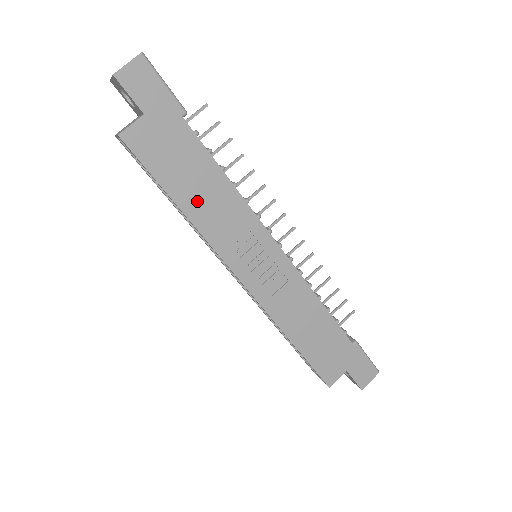
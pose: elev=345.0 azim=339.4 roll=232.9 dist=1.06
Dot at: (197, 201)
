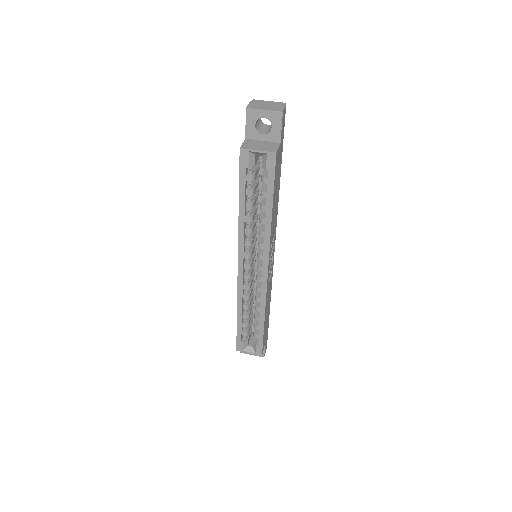
Dot at: (274, 209)
